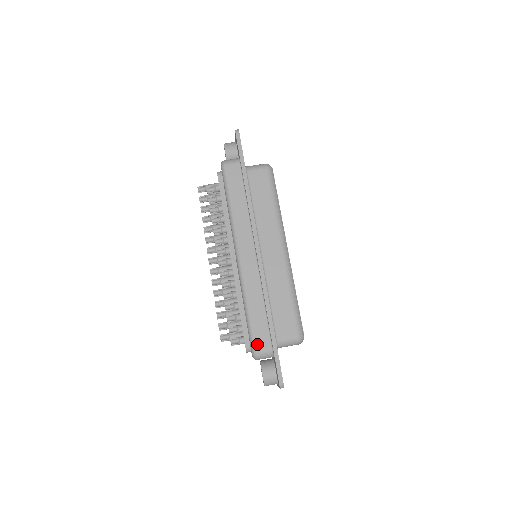
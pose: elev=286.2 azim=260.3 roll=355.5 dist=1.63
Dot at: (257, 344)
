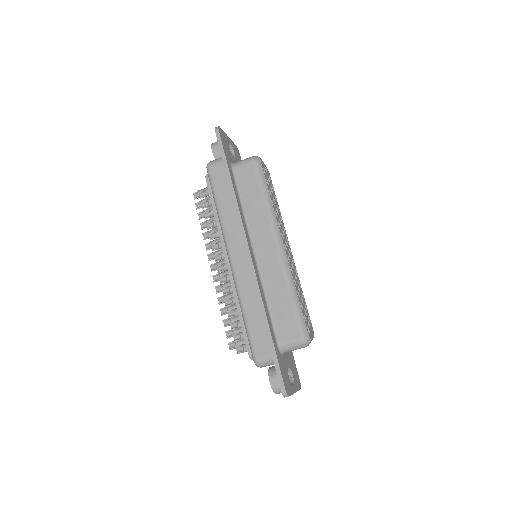
Dot at: (257, 351)
